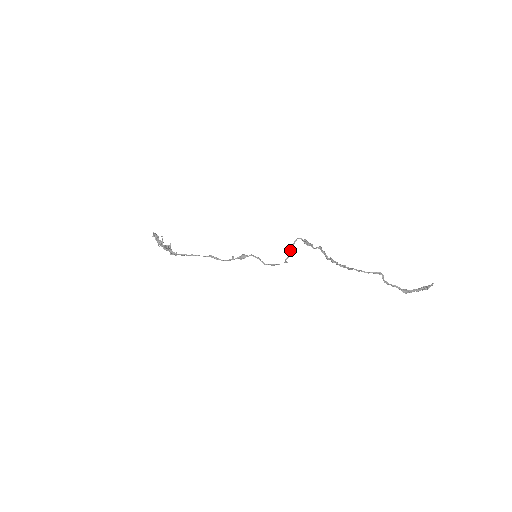
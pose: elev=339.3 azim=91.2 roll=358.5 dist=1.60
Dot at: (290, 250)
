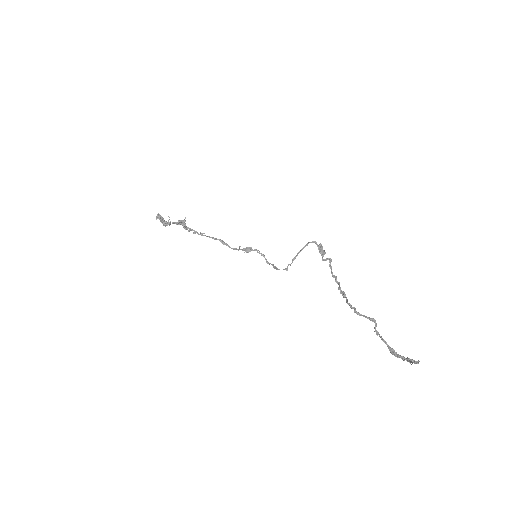
Dot at: (295, 256)
